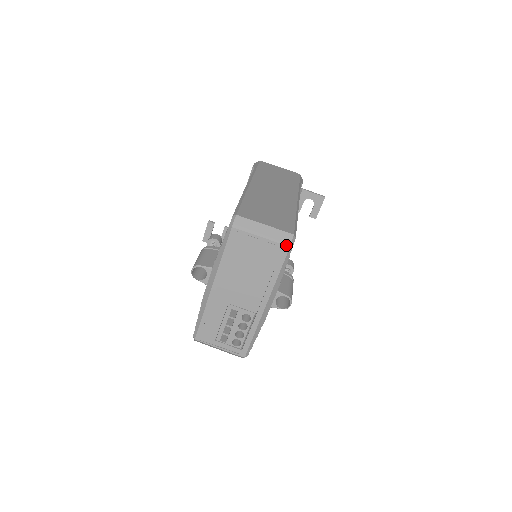
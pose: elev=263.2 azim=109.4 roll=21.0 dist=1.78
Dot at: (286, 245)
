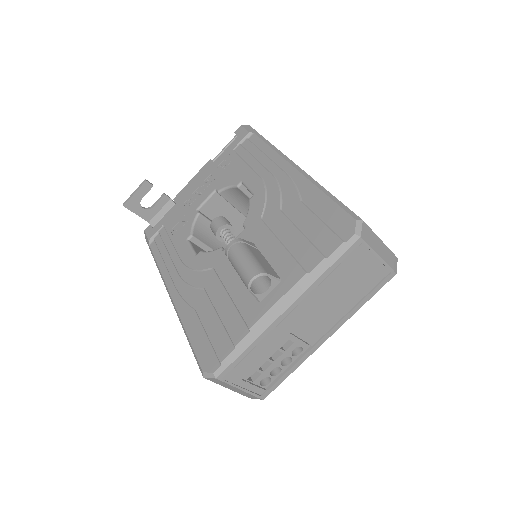
Dot at: (395, 271)
